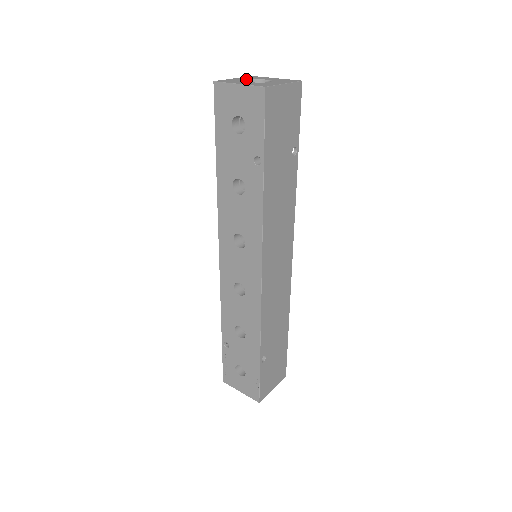
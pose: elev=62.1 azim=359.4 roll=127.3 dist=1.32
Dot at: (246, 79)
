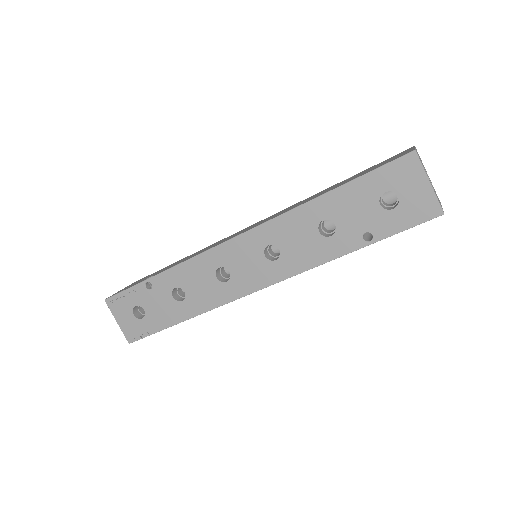
Dot at: occluded
